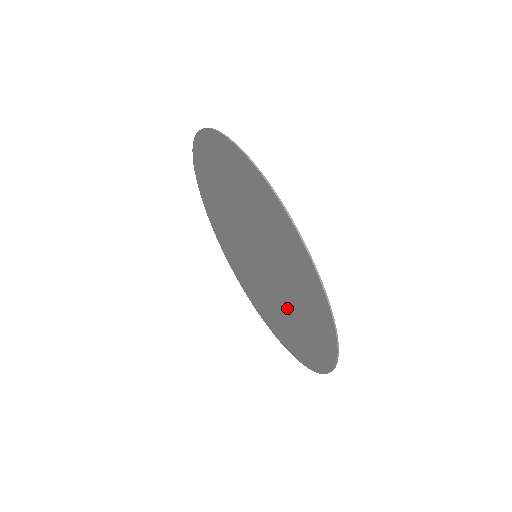
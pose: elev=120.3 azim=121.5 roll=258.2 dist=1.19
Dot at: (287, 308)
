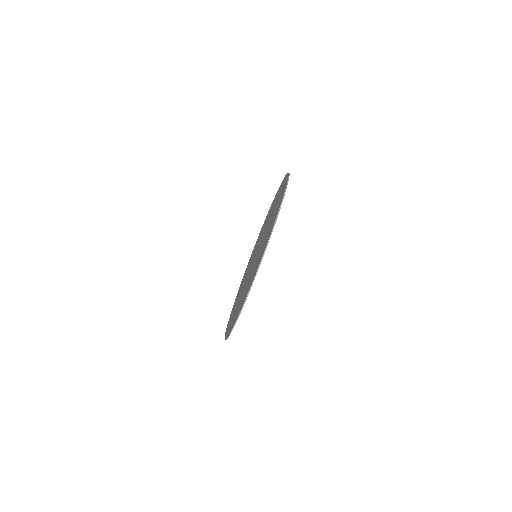
Dot at: occluded
